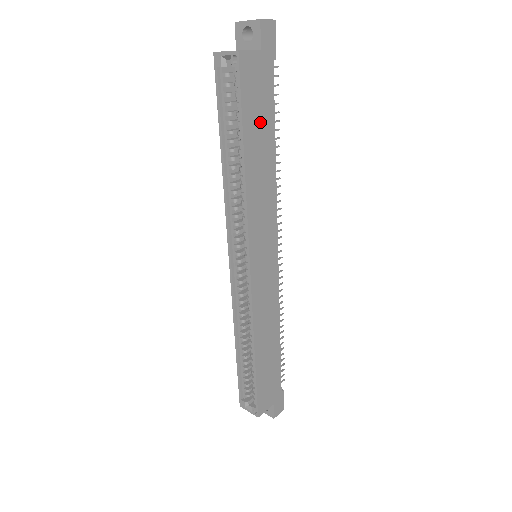
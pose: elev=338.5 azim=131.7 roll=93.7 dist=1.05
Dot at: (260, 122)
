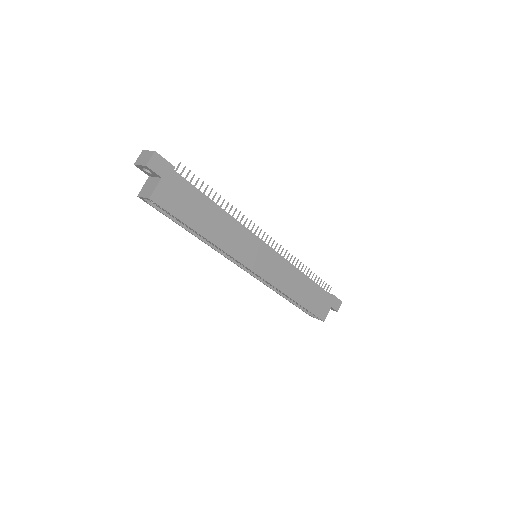
Dot at: (195, 208)
